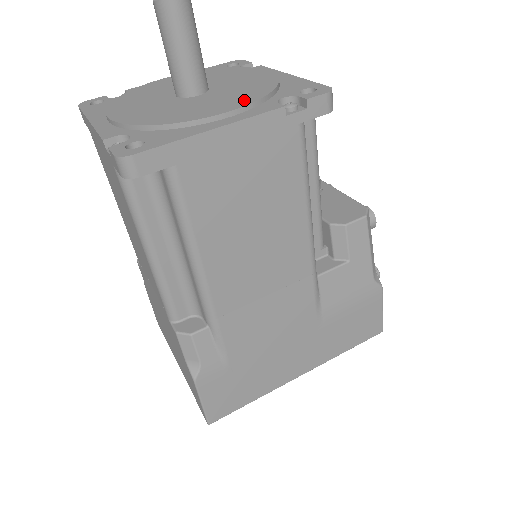
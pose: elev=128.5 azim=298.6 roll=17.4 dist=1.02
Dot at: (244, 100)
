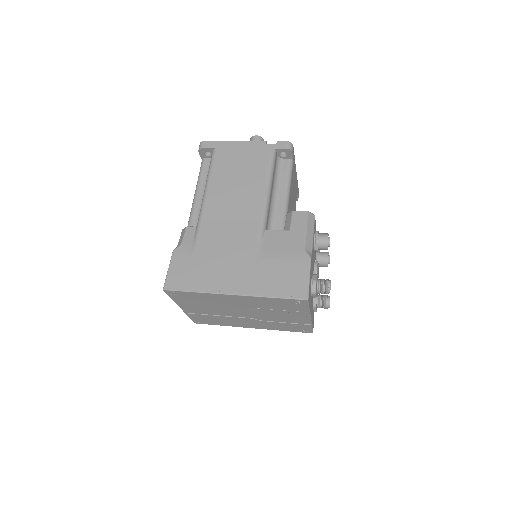
Dot at: occluded
